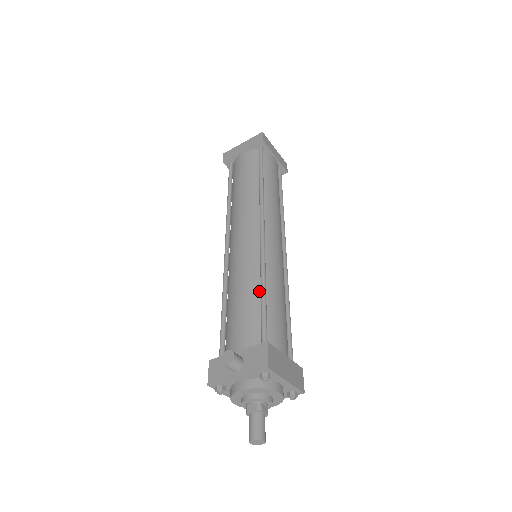
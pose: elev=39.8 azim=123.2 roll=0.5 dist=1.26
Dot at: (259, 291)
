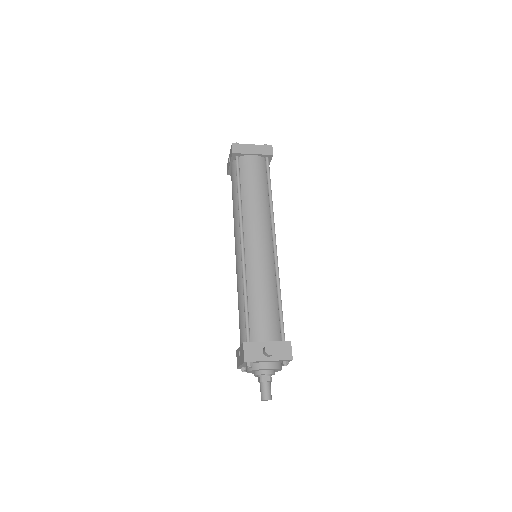
Dot at: (276, 297)
